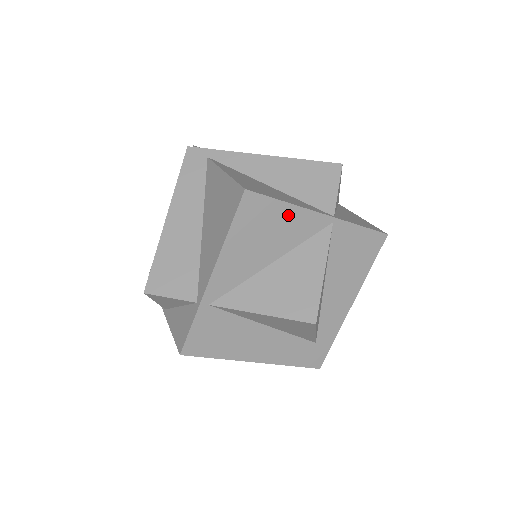
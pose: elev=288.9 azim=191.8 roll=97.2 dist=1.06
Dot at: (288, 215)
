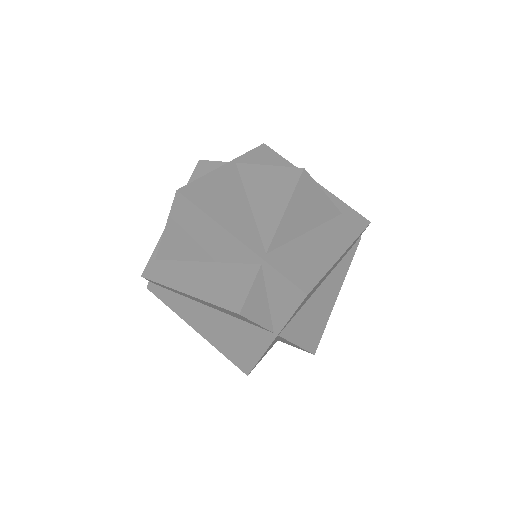
Dot at: (214, 180)
